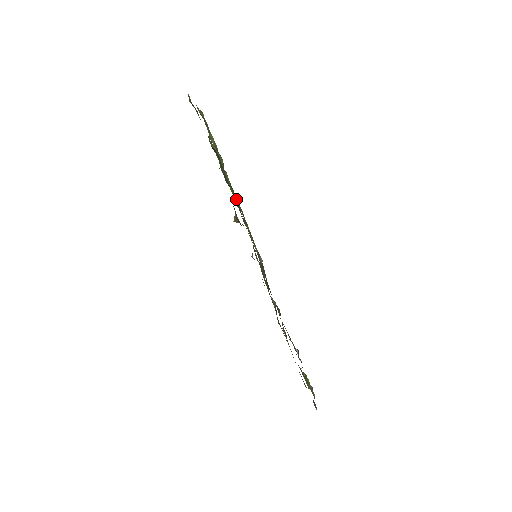
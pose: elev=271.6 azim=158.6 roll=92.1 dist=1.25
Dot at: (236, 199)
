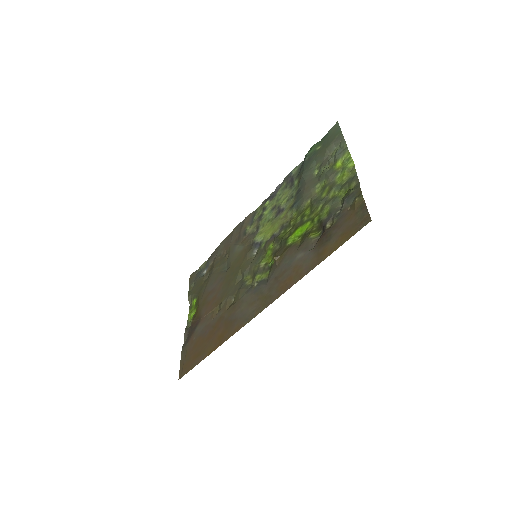
Dot at: (292, 226)
